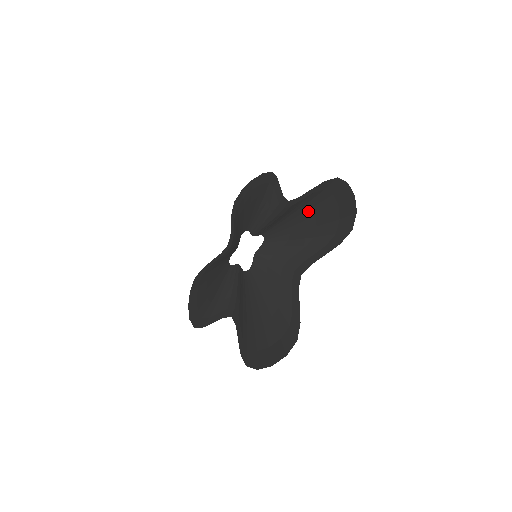
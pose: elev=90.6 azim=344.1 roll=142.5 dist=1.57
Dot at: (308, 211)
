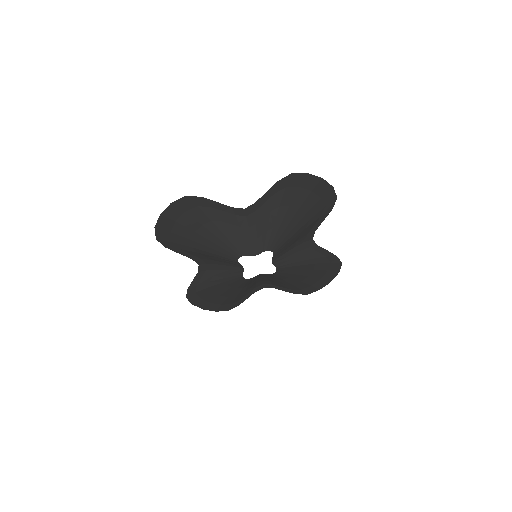
Dot at: (310, 271)
